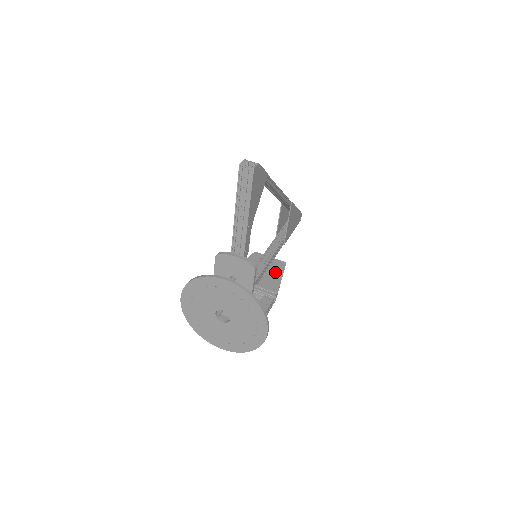
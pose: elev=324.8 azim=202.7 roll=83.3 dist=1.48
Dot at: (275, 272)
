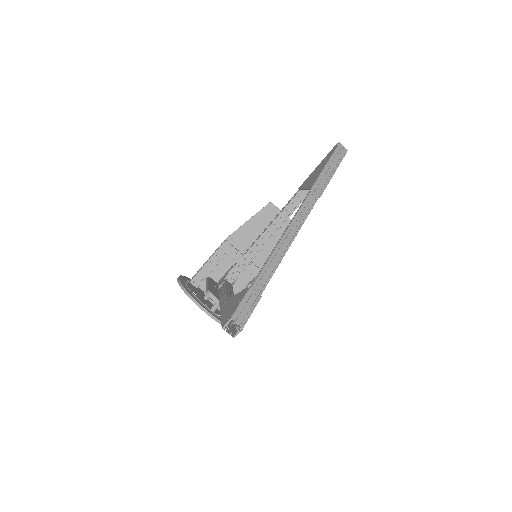
Dot at: occluded
